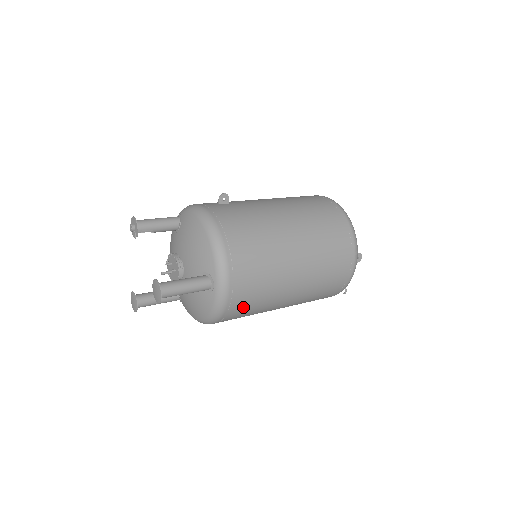
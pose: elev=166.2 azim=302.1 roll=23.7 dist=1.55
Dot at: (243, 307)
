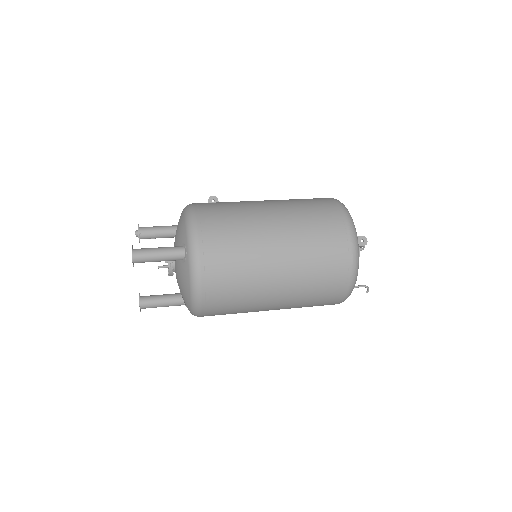
Dot at: (222, 277)
